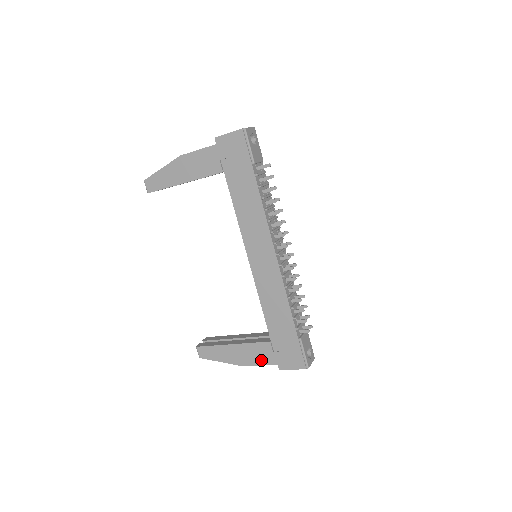
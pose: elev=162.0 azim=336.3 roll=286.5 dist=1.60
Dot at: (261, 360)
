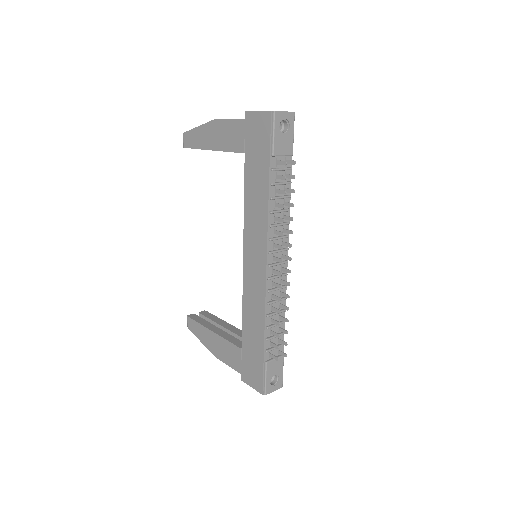
Dot at: (230, 361)
